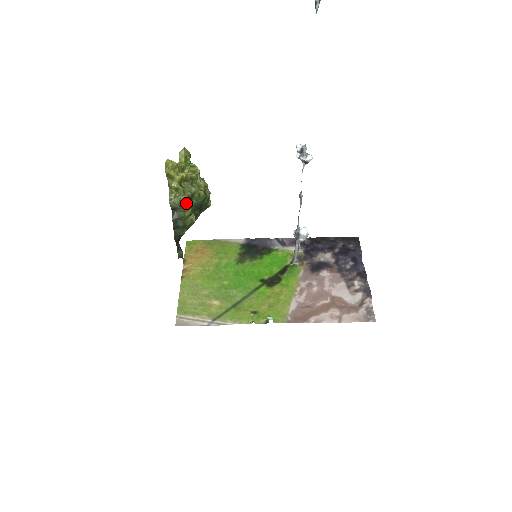
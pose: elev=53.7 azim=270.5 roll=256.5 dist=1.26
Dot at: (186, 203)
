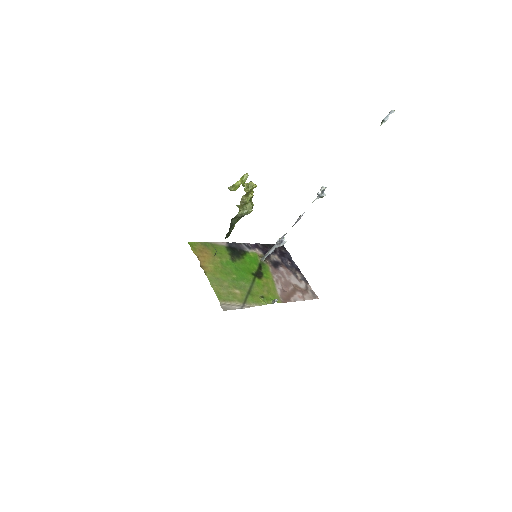
Dot at: (246, 214)
